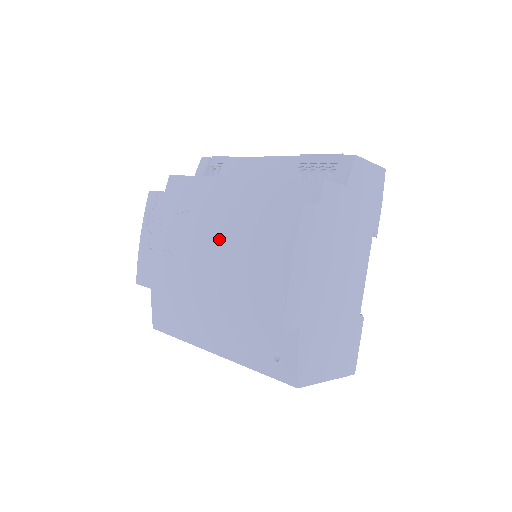
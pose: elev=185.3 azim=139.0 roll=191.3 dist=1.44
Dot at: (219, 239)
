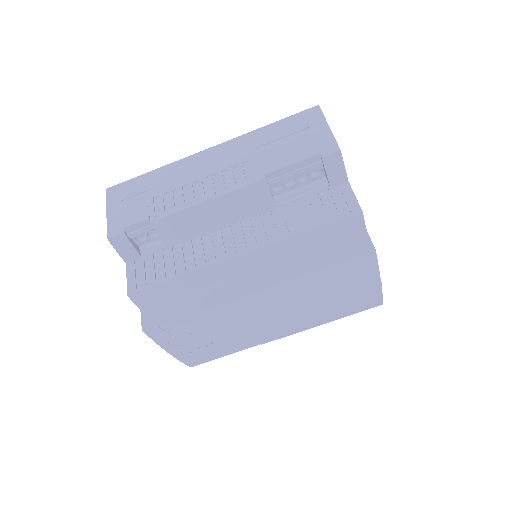
Dot at: (289, 308)
